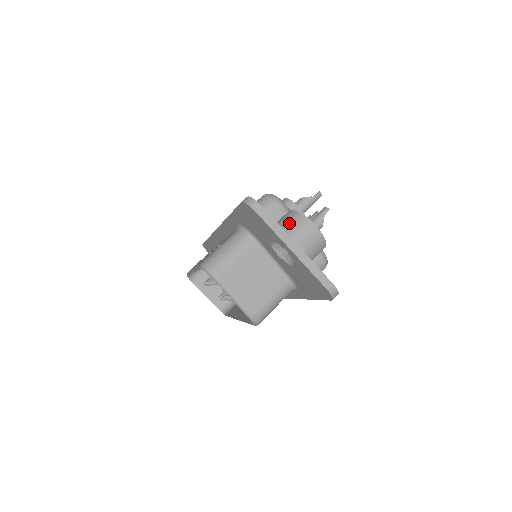
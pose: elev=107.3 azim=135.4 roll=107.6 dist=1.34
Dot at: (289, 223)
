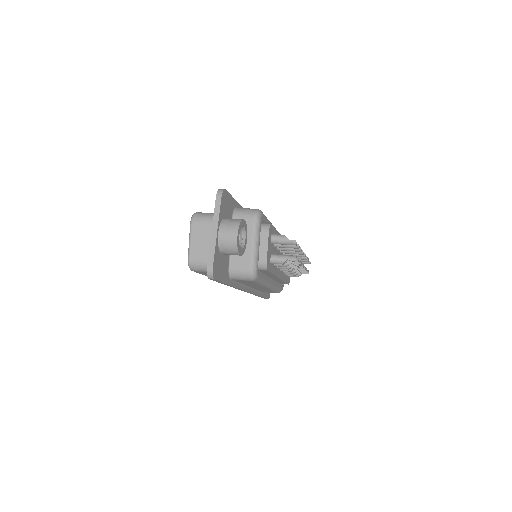
Dot at: (230, 221)
